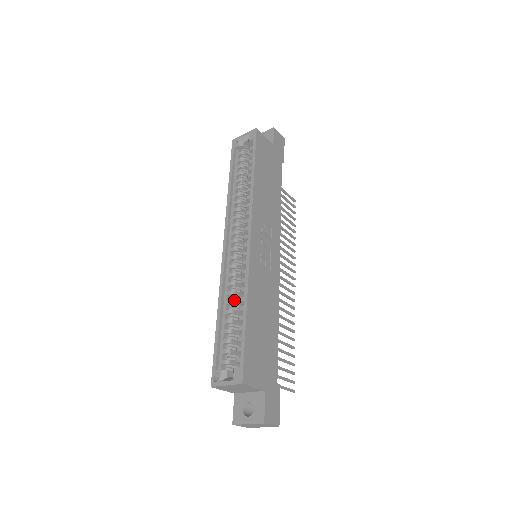
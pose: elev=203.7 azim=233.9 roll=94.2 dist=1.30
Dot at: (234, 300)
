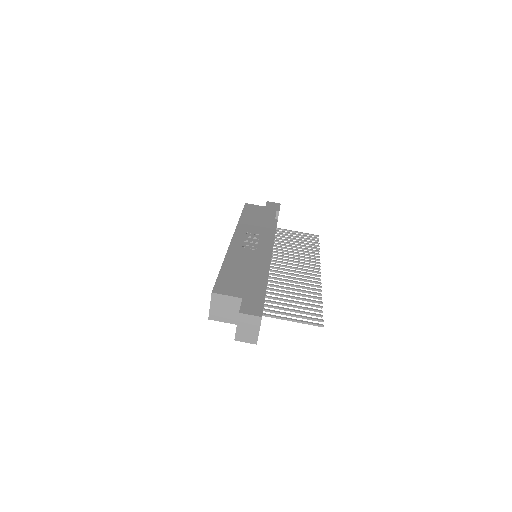
Dot at: occluded
